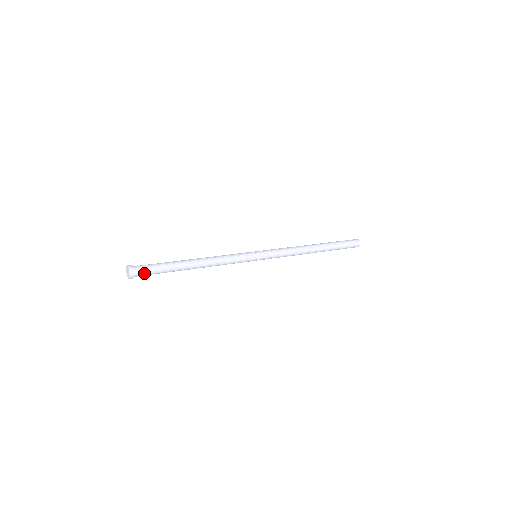
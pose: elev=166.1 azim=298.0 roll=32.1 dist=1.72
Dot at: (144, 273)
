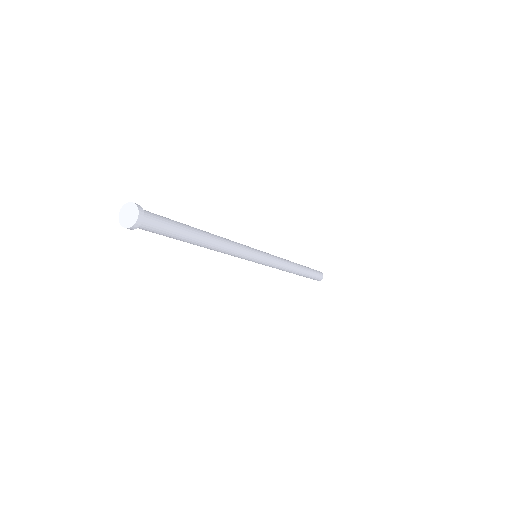
Dot at: (154, 219)
